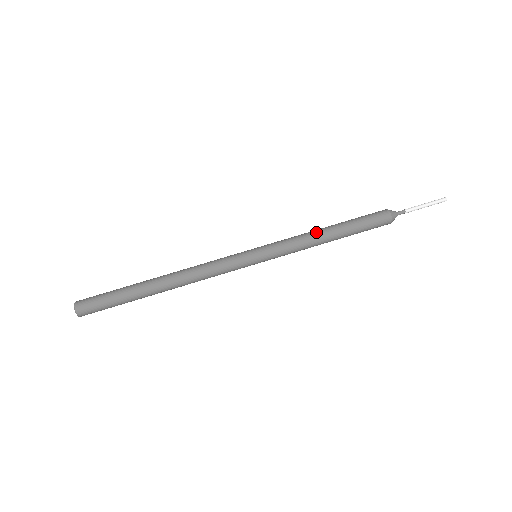
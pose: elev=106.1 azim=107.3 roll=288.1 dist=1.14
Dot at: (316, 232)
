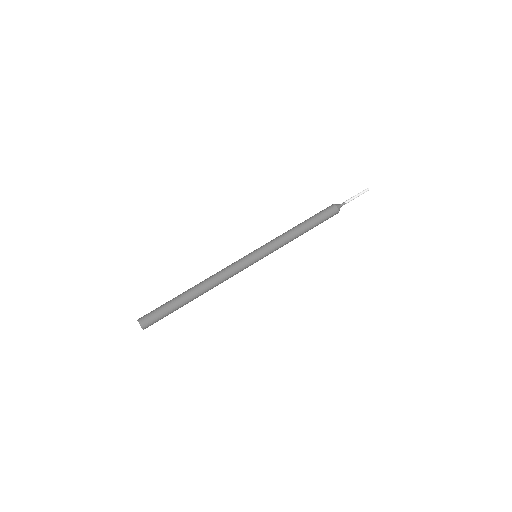
Dot at: occluded
